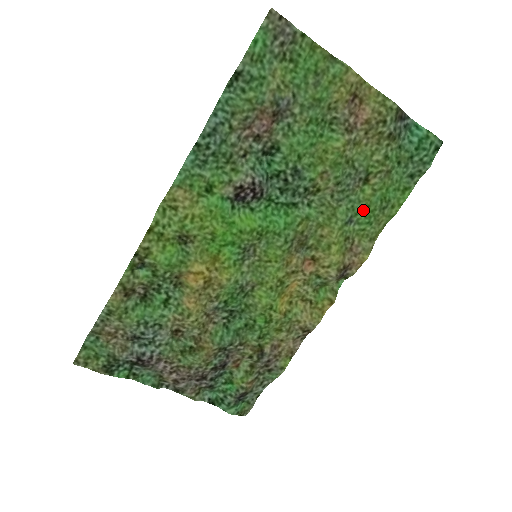
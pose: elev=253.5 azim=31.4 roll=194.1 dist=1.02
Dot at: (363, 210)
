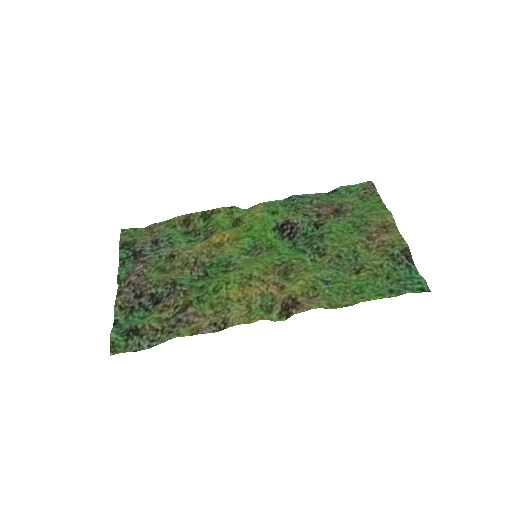
Dot at: (341, 283)
